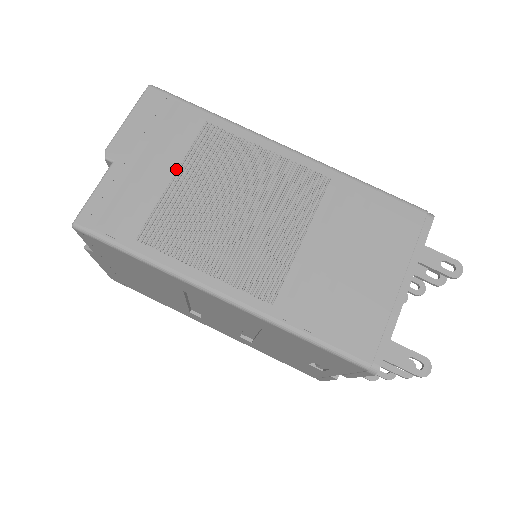
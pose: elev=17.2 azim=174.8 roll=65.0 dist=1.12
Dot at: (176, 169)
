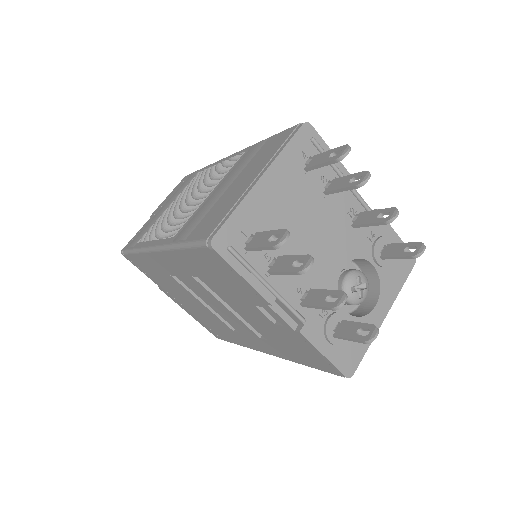
Dot at: occluded
